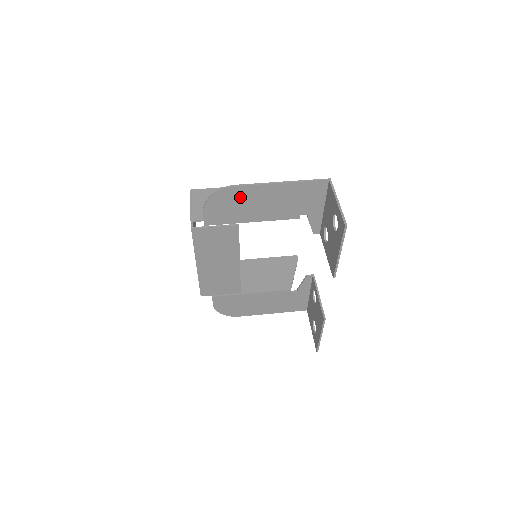
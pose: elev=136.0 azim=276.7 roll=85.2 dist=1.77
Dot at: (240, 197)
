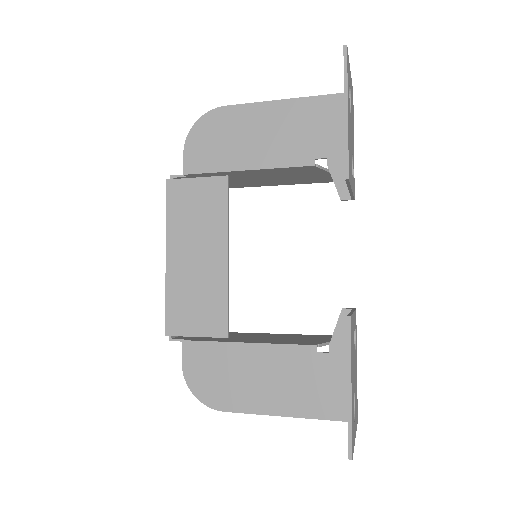
Dot at: (231, 124)
